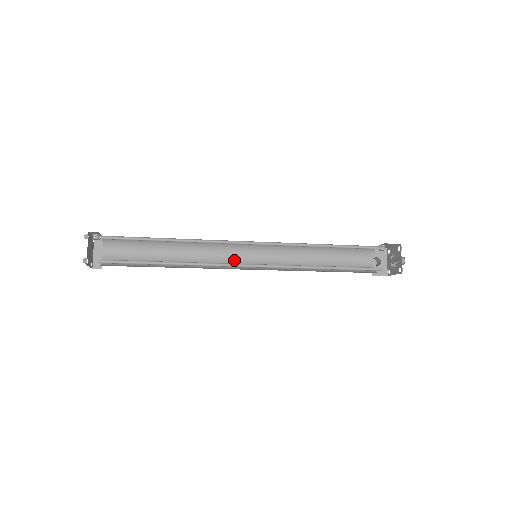
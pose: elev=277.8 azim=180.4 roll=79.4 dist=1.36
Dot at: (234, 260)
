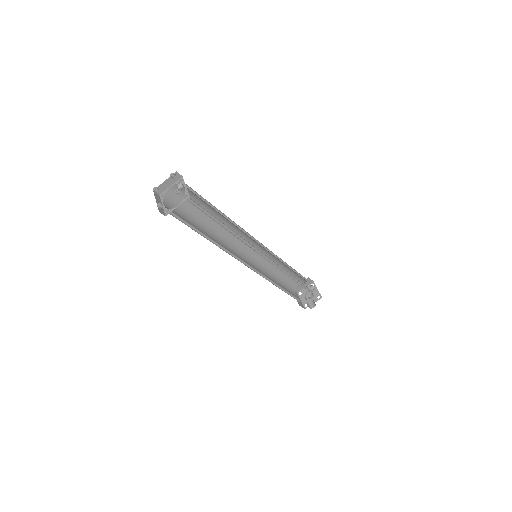
Dot at: (241, 243)
